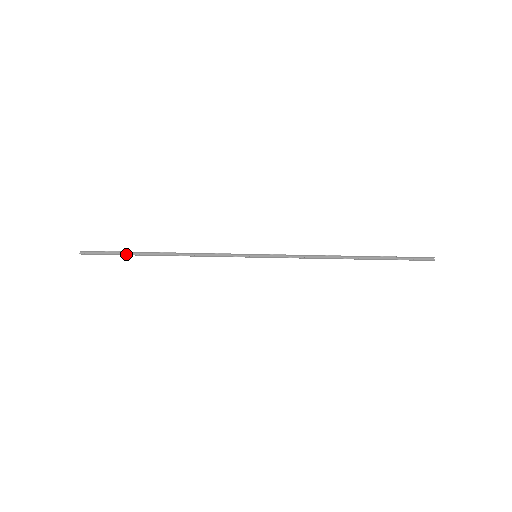
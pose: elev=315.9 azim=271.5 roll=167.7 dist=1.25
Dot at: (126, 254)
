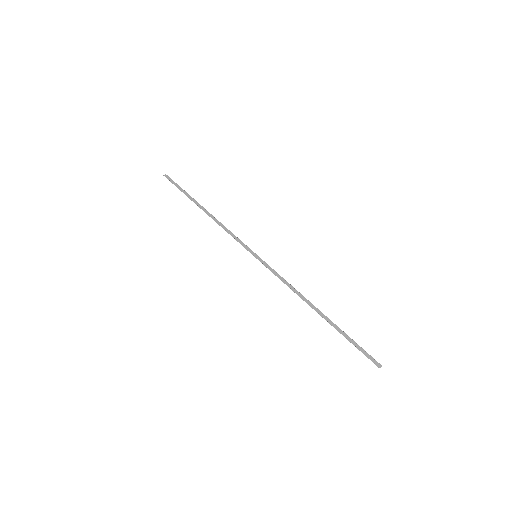
Dot at: (185, 194)
